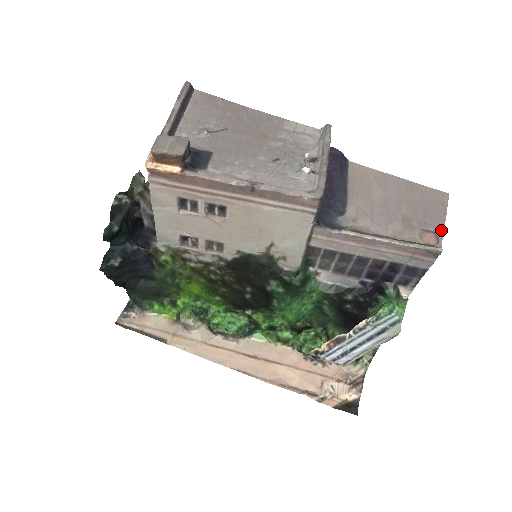
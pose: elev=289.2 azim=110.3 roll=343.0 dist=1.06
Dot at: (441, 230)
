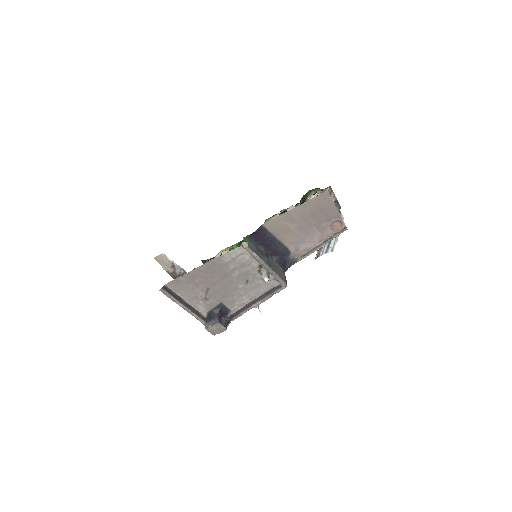
Dot at: (339, 216)
